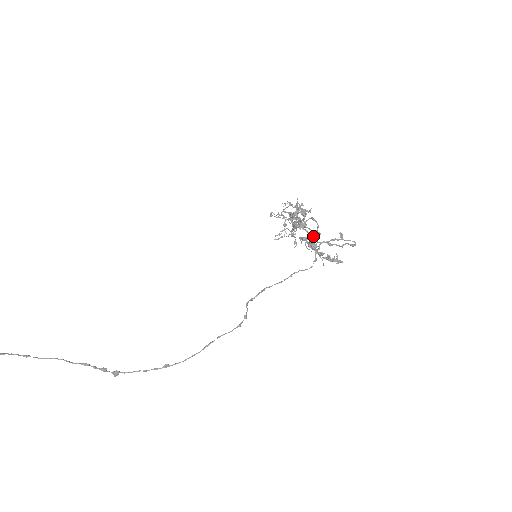
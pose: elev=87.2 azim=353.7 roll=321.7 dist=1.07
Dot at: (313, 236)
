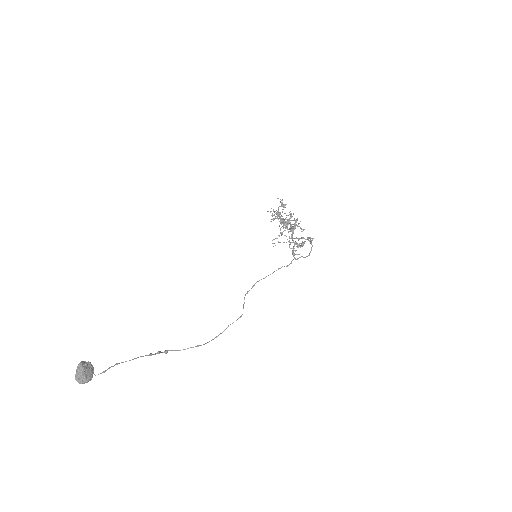
Dot at: occluded
